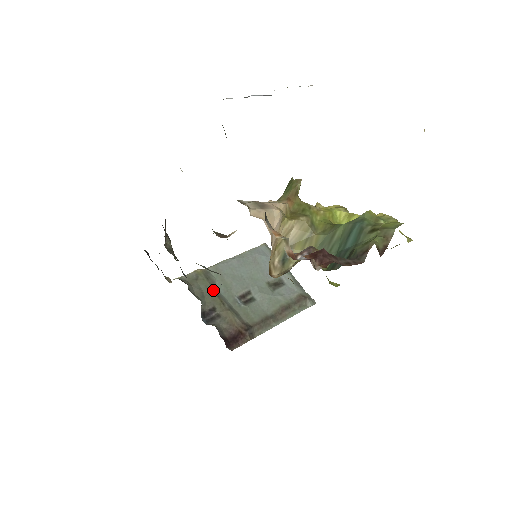
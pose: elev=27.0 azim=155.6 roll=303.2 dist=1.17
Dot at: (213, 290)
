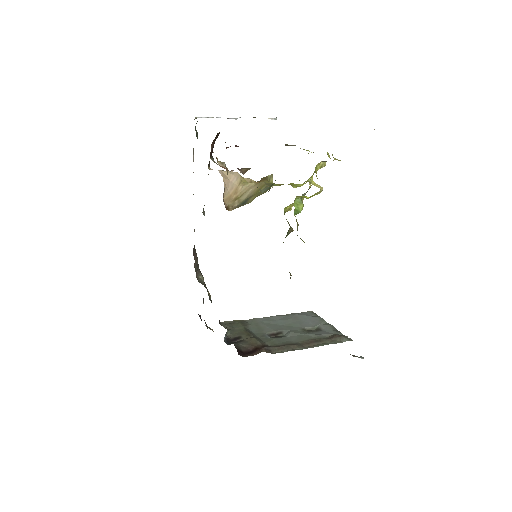
Dot at: (244, 329)
